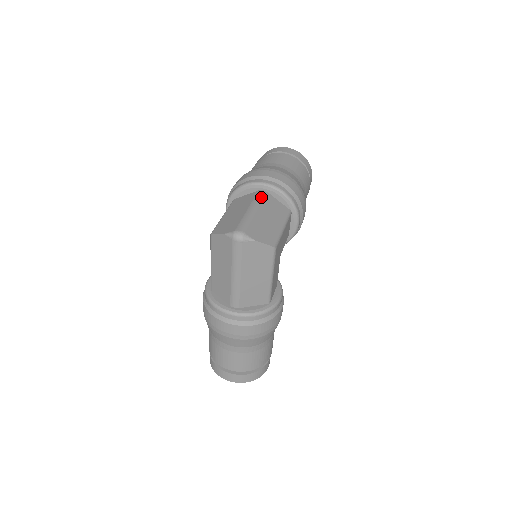
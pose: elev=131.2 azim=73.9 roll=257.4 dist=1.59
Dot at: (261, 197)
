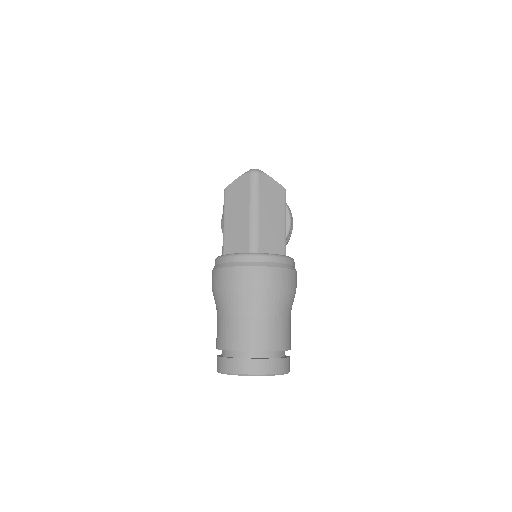
Dot at: occluded
